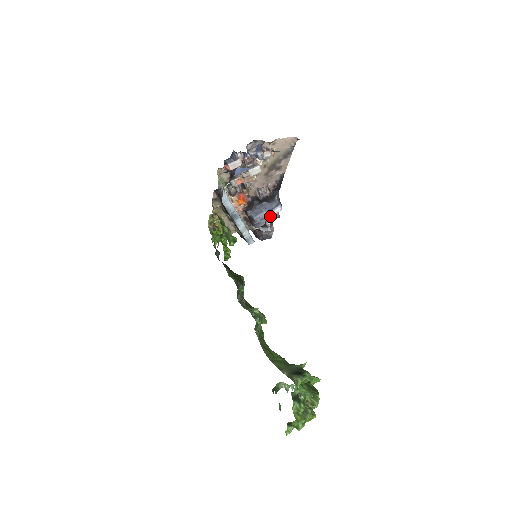
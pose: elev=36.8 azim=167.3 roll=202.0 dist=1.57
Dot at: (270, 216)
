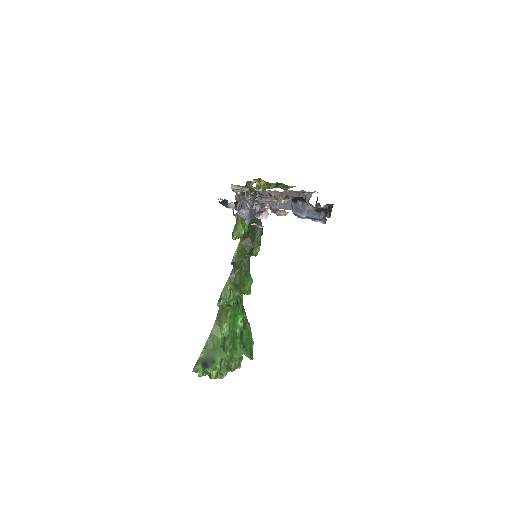
Dot at: occluded
